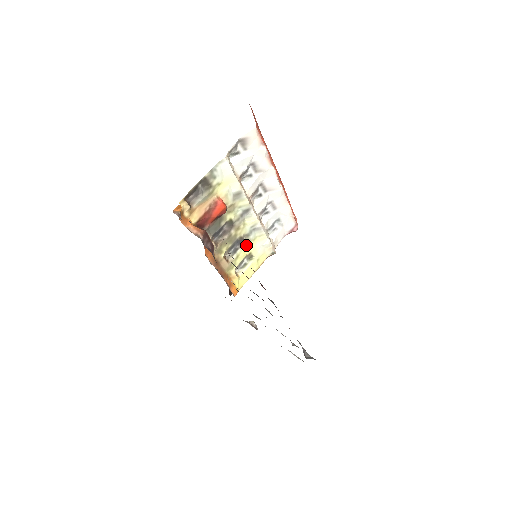
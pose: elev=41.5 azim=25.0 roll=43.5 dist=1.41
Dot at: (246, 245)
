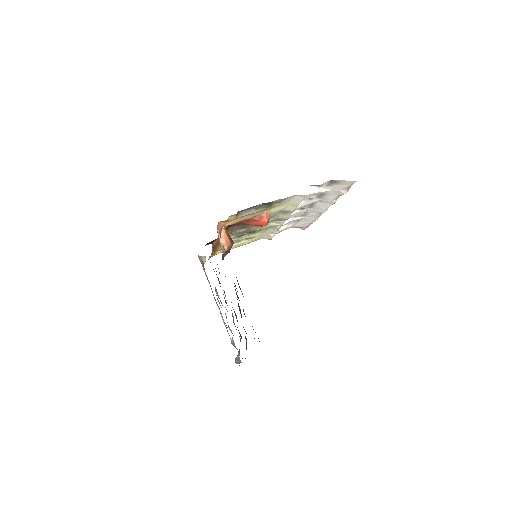
Dot at: occluded
